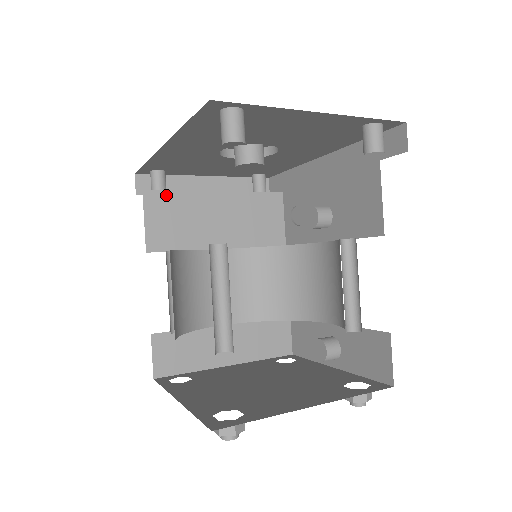
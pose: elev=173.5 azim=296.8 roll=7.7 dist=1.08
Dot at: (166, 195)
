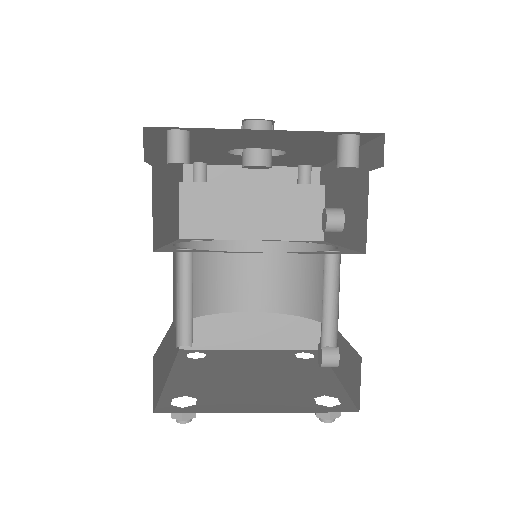
Dot at: (201, 187)
